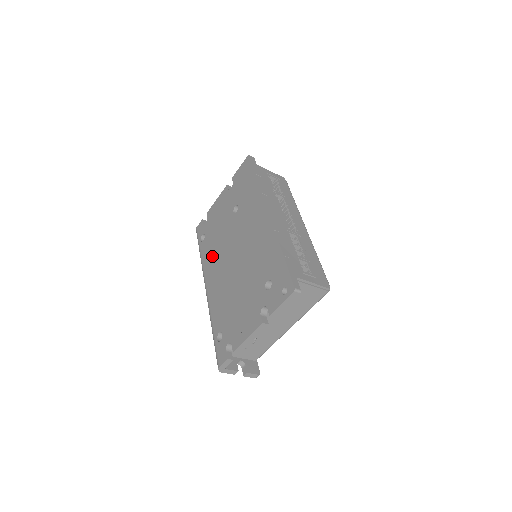
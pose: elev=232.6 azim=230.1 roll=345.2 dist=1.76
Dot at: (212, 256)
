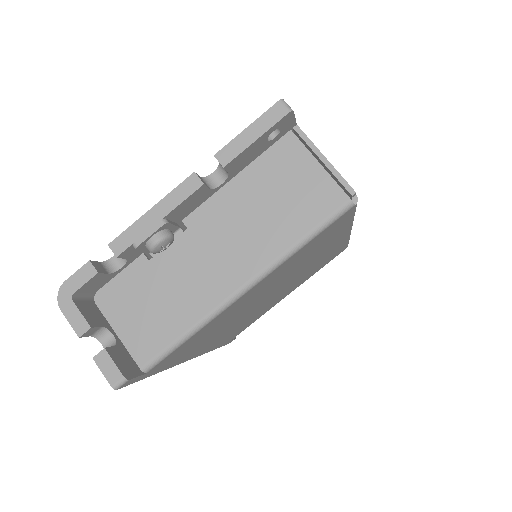
Dot at: occluded
